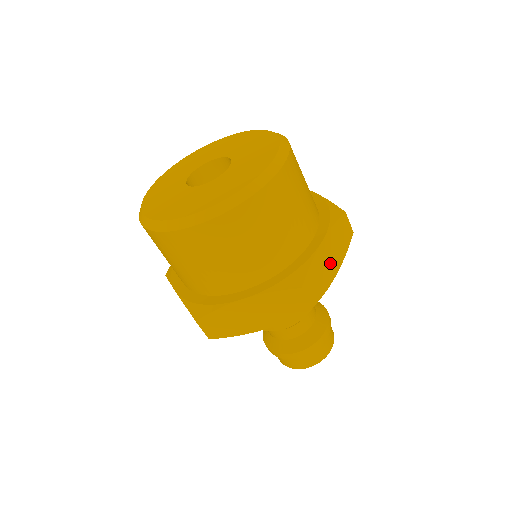
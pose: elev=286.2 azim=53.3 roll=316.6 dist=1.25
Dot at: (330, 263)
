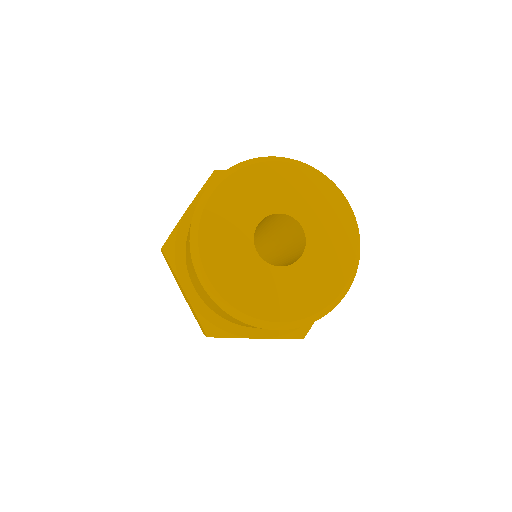
Dot at: occluded
